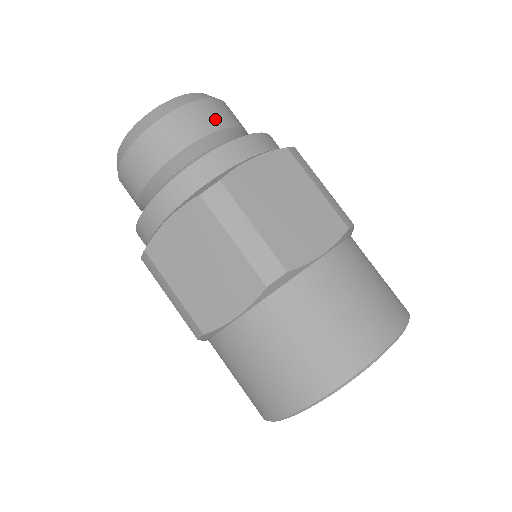
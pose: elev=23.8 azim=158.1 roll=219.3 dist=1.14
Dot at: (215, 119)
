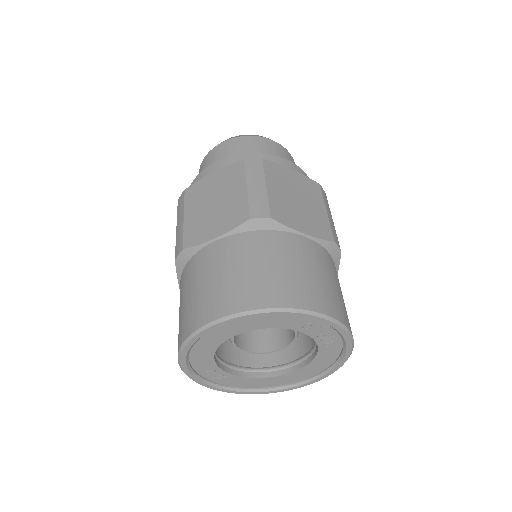
Dot at: (283, 156)
